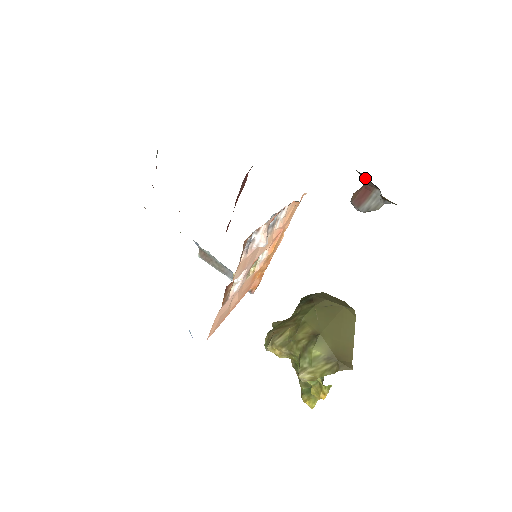
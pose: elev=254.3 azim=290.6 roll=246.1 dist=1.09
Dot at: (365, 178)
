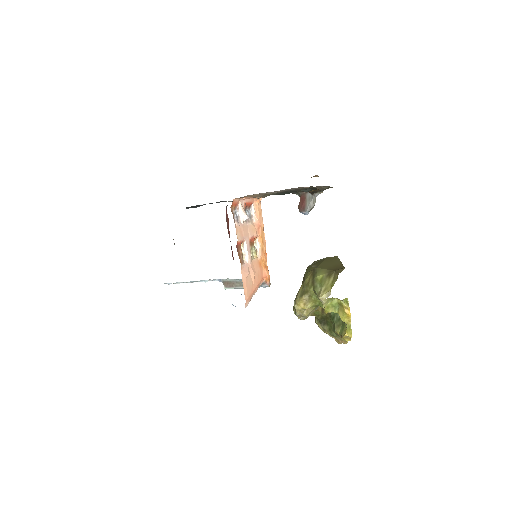
Dot at: (297, 193)
